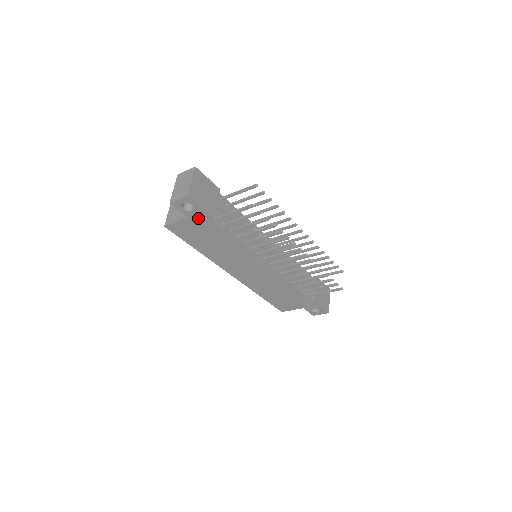
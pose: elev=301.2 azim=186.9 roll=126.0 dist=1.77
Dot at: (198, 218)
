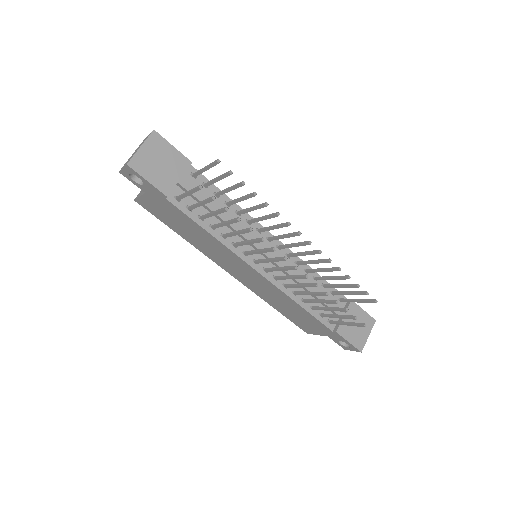
Dot at: (154, 195)
